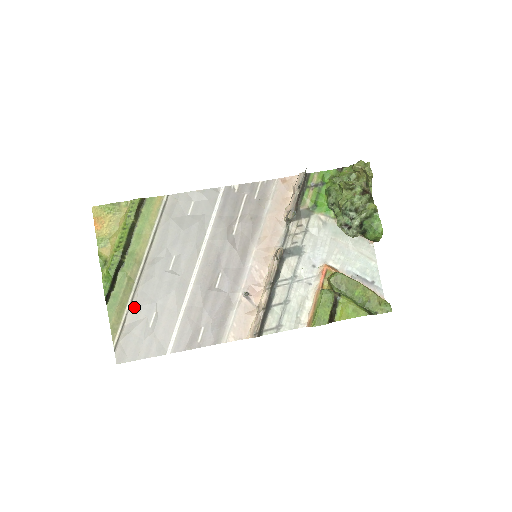
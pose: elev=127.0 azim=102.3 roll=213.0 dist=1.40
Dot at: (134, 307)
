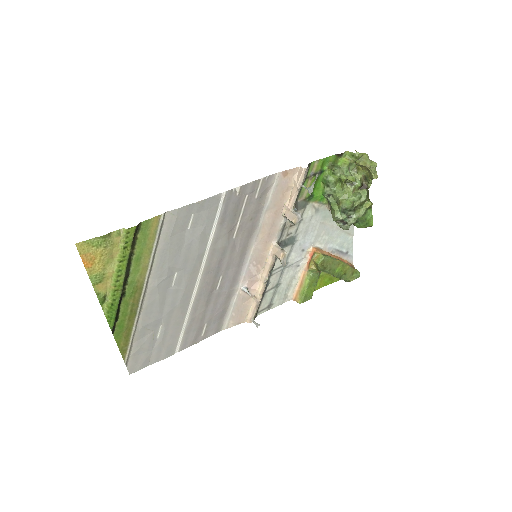
Dot at: (140, 327)
